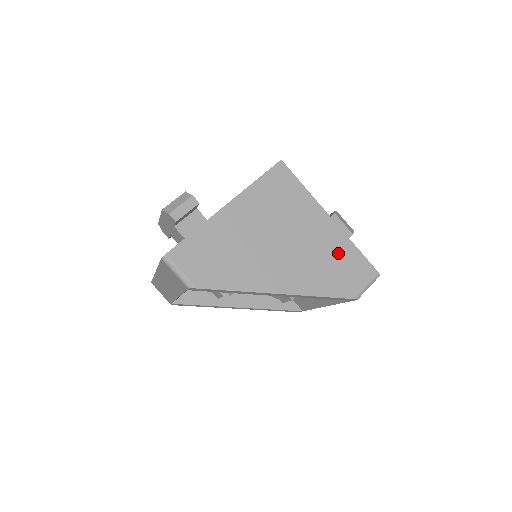
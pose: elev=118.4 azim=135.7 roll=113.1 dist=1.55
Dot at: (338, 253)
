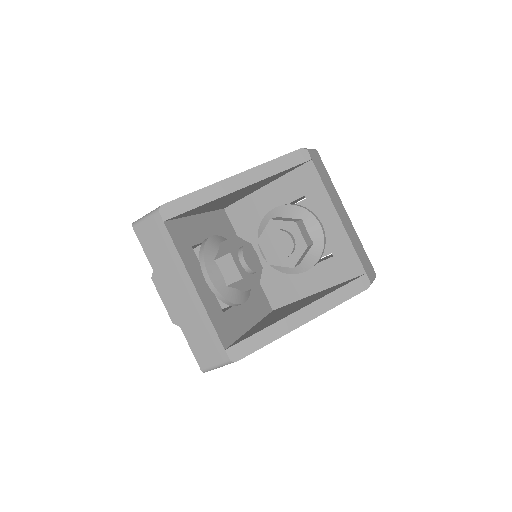
Dot at: occluded
